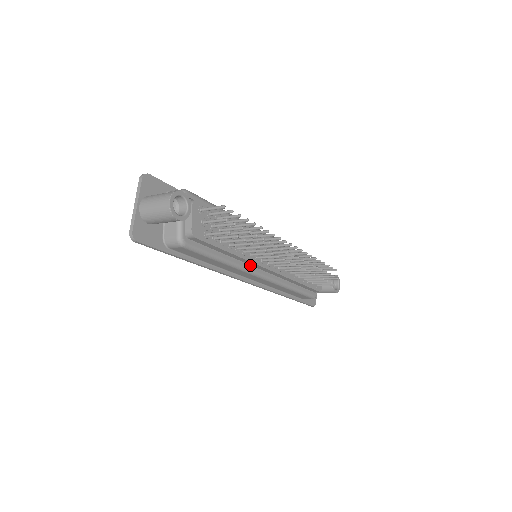
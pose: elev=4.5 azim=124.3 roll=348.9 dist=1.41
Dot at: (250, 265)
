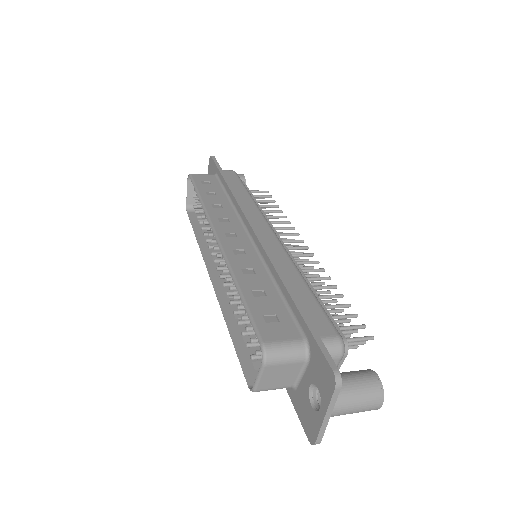
Dot at: occluded
